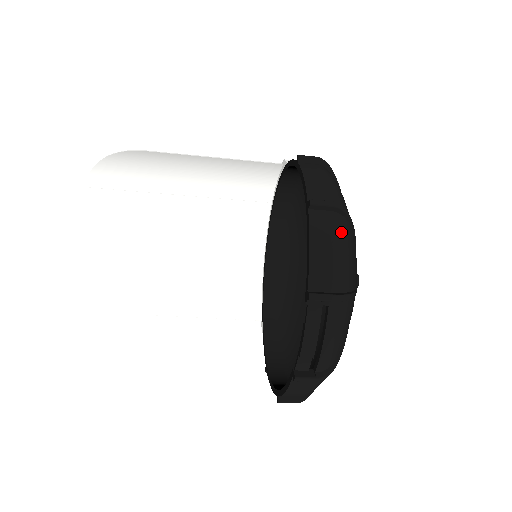
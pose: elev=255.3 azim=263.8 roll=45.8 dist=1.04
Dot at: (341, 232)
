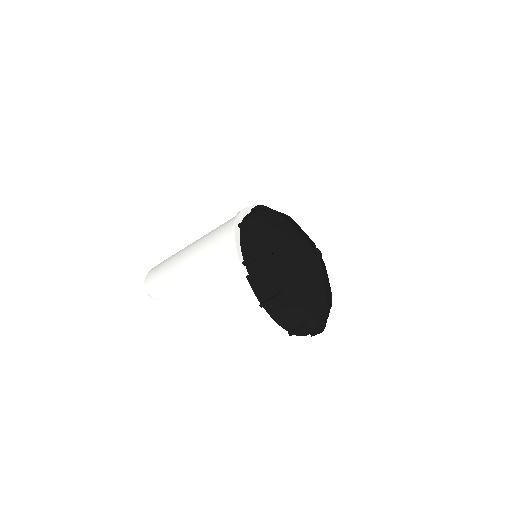
Dot at: (309, 328)
